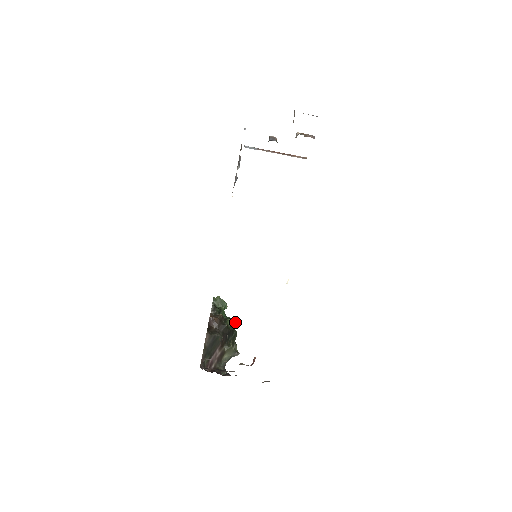
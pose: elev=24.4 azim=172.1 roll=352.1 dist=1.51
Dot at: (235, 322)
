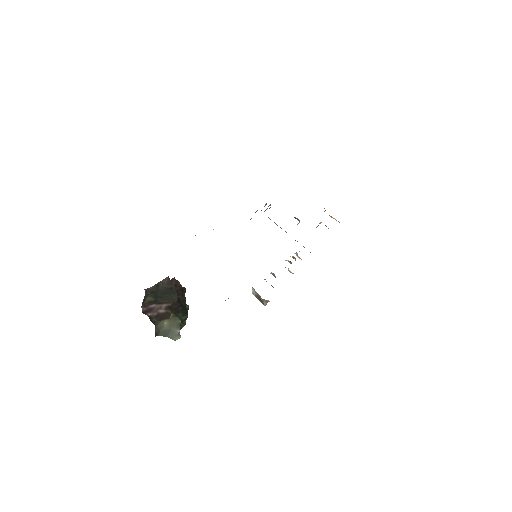
Dot at: occluded
